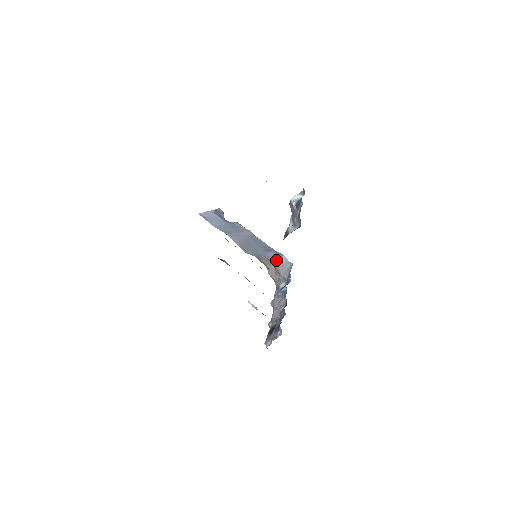
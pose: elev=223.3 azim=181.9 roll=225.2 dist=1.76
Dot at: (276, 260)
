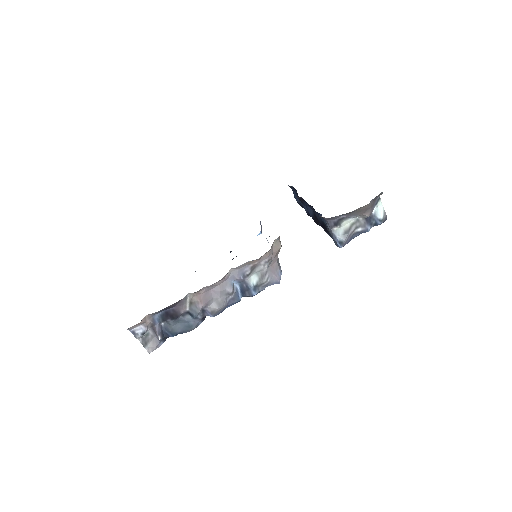
Dot at: (278, 259)
